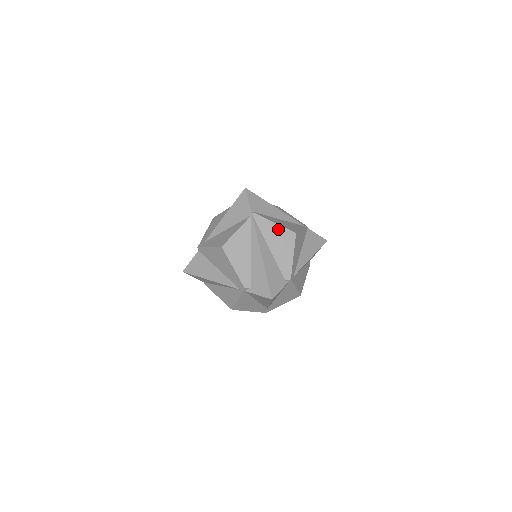
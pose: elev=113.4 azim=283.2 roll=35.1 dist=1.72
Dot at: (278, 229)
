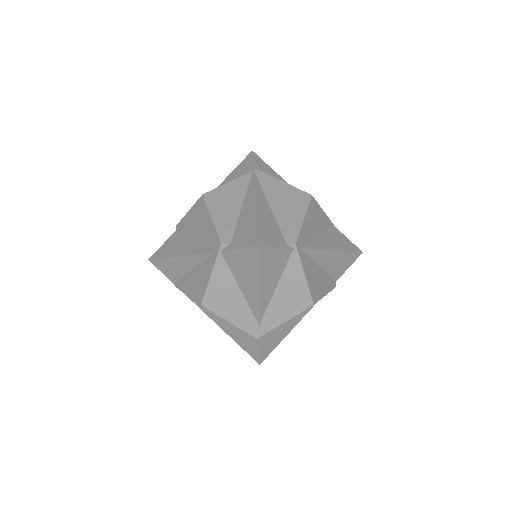
Dot at: (287, 188)
